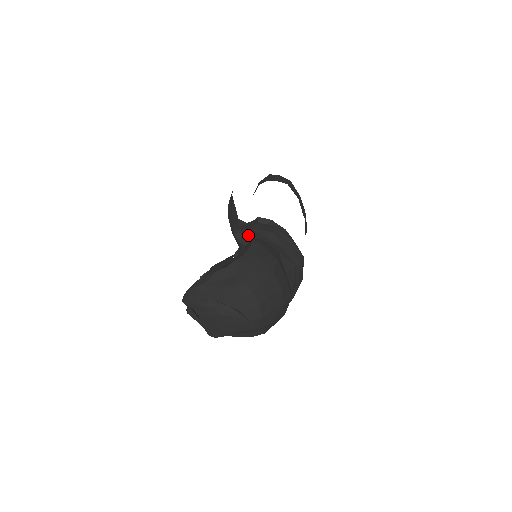
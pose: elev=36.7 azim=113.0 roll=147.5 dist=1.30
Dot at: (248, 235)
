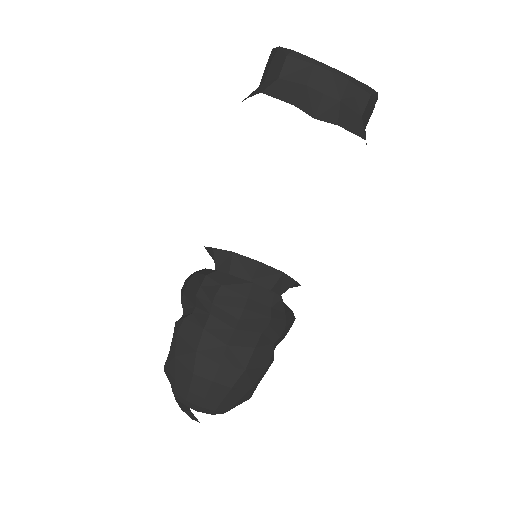
Dot at: (182, 306)
